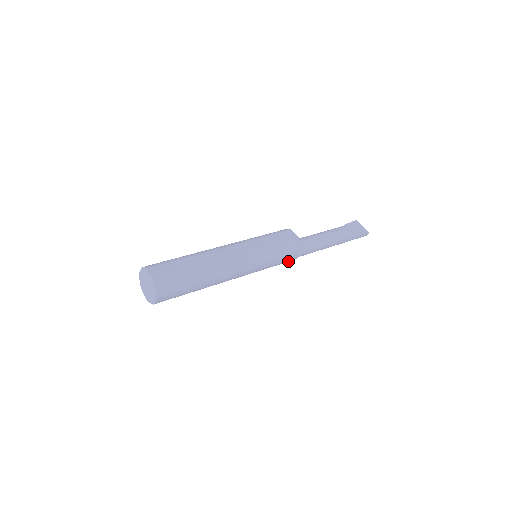
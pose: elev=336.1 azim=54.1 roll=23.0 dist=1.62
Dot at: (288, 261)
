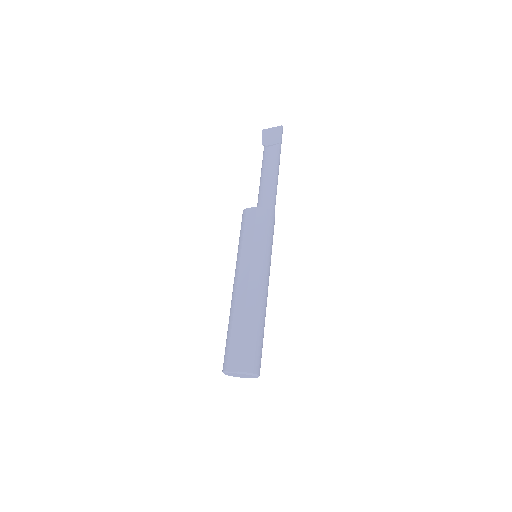
Dot at: occluded
